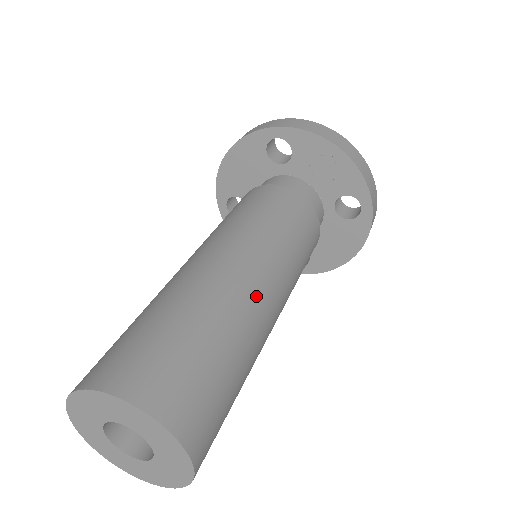
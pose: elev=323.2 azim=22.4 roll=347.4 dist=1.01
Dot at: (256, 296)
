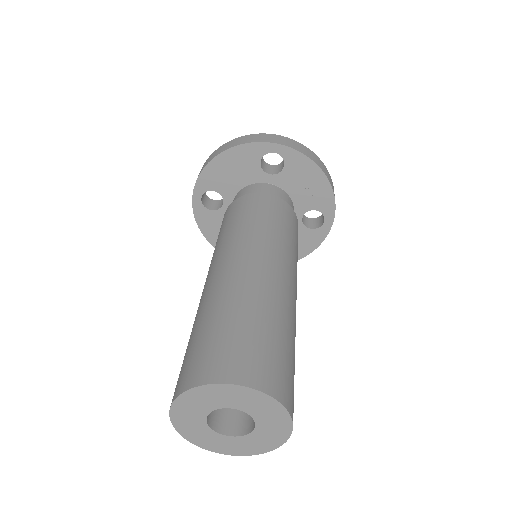
Dot at: (294, 299)
